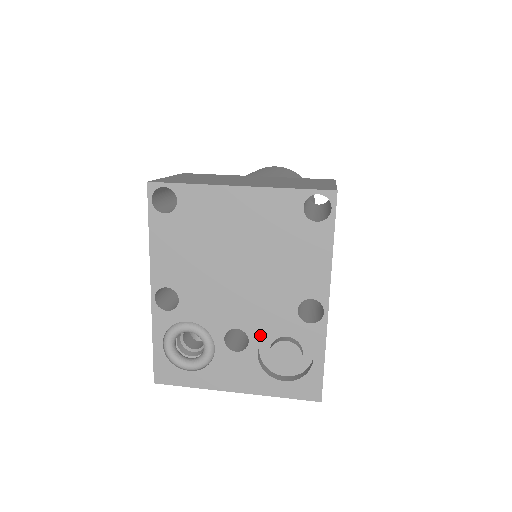
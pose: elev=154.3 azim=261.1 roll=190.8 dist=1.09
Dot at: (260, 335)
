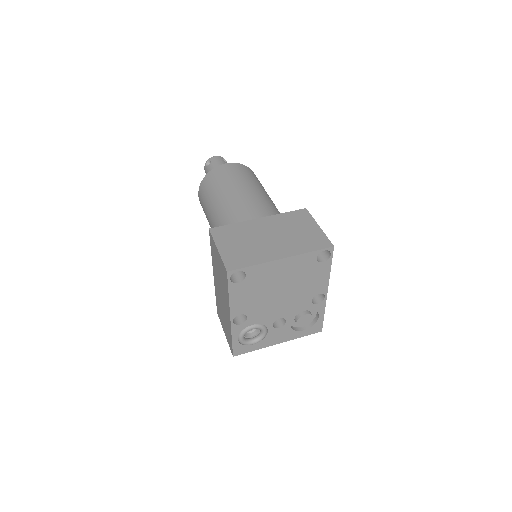
Dot at: (292, 317)
